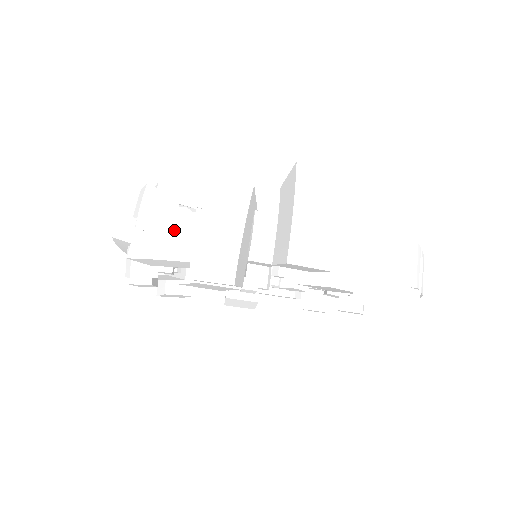
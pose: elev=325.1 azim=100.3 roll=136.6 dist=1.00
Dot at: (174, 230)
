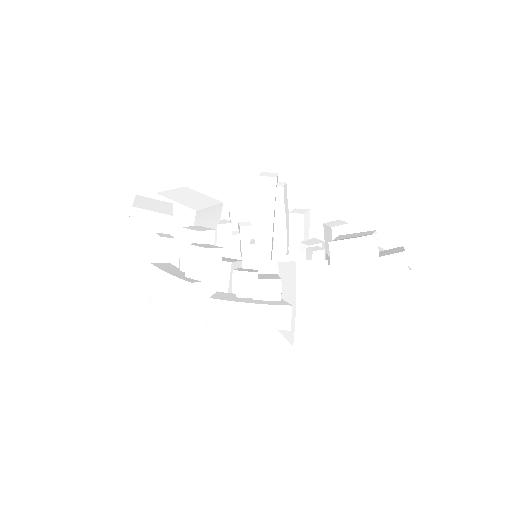
Dot at: (266, 304)
